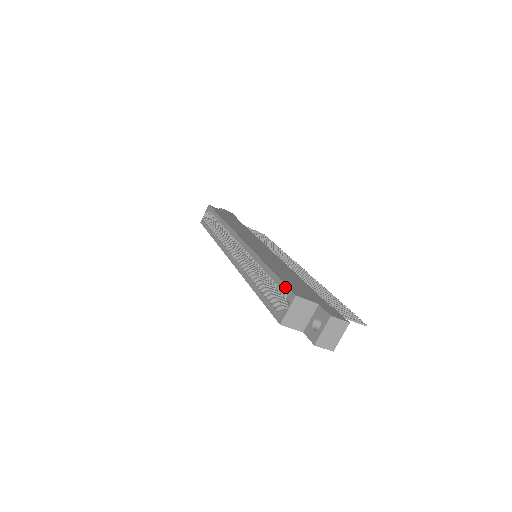
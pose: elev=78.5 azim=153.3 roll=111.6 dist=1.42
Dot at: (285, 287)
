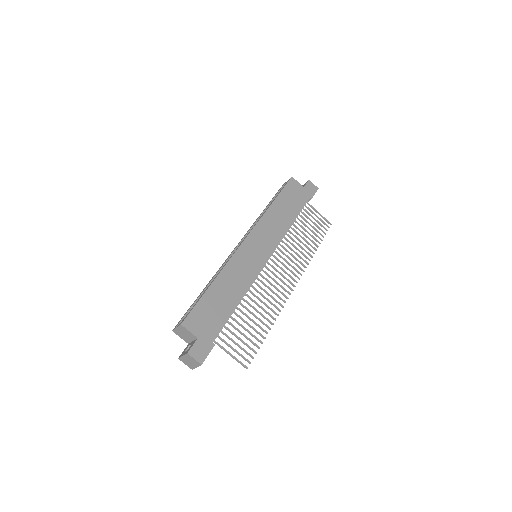
Dot at: (190, 311)
